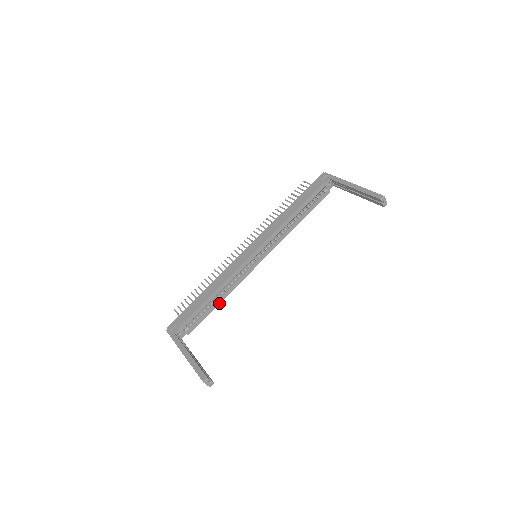
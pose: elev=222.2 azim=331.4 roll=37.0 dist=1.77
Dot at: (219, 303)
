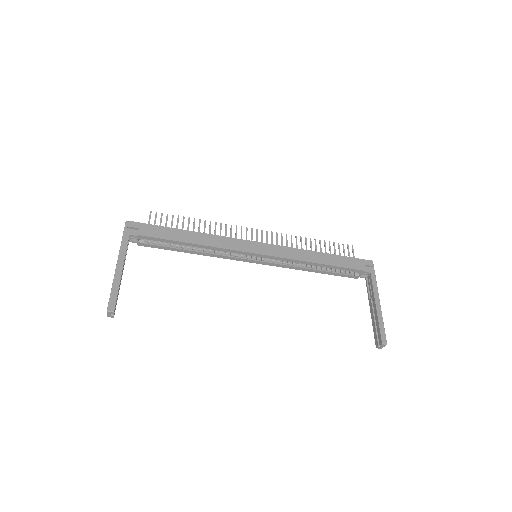
Dot at: (188, 252)
